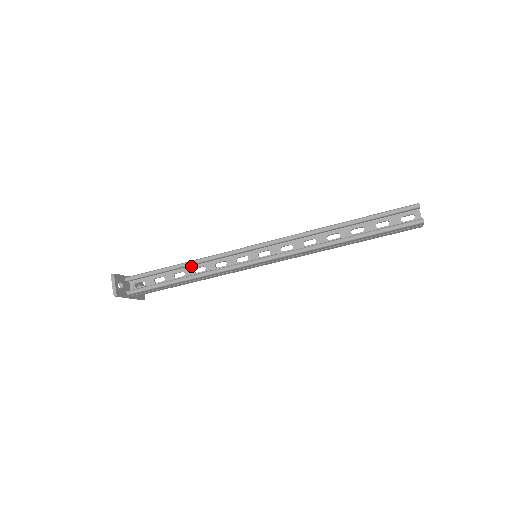
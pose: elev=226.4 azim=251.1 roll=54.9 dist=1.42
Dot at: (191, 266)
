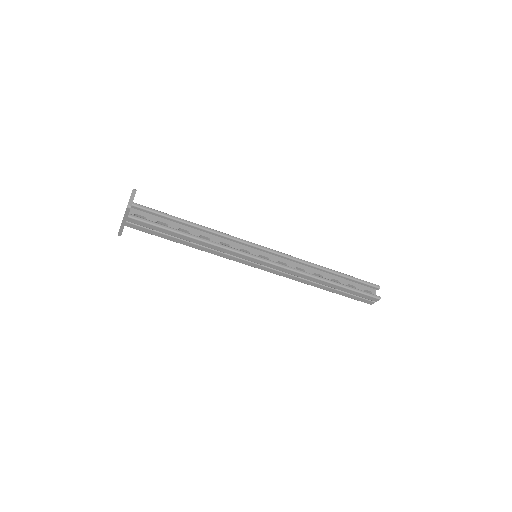
Dot at: (198, 231)
